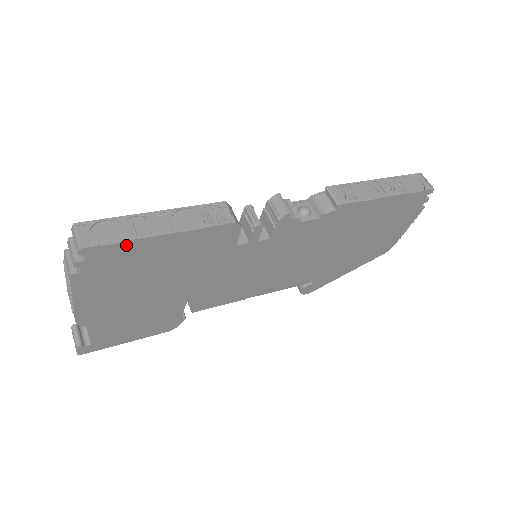
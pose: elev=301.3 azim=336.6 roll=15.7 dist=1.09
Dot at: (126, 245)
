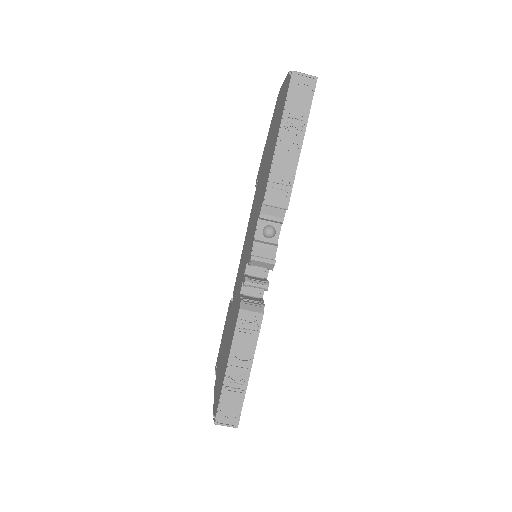
Dot at: (244, 396)
